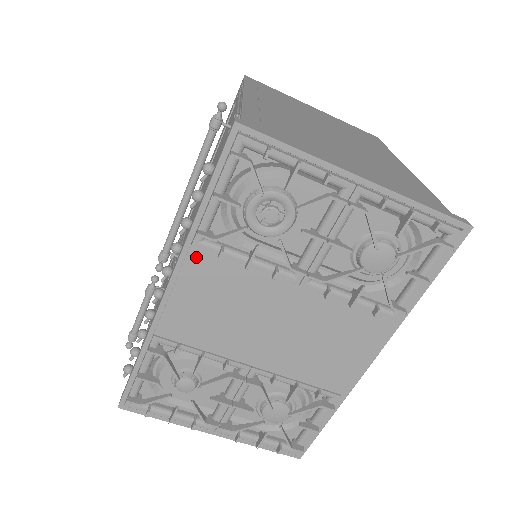
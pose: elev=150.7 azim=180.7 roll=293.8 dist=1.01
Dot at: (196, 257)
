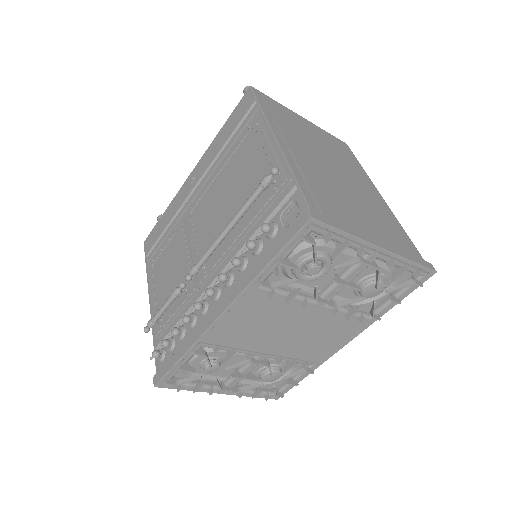
Dot at: (251, 295)
